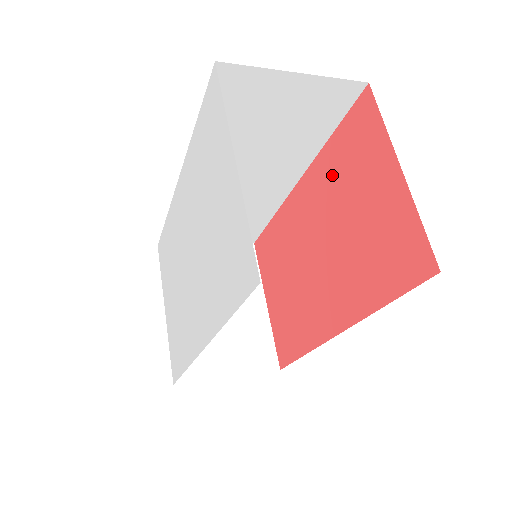
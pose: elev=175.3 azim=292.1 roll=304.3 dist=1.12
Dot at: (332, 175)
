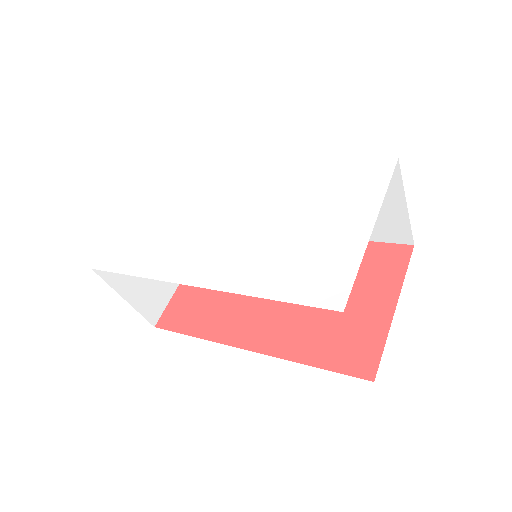
Dot at: occluded
